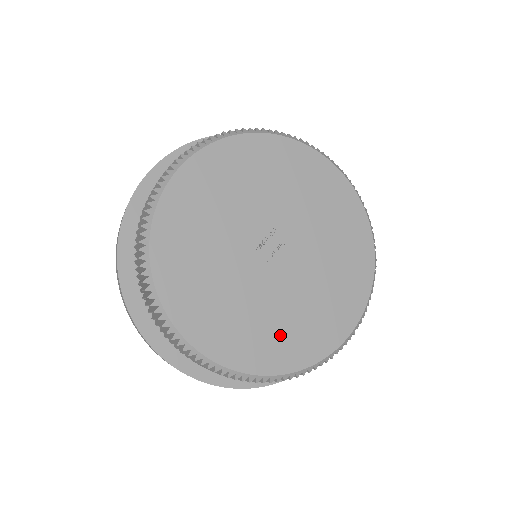
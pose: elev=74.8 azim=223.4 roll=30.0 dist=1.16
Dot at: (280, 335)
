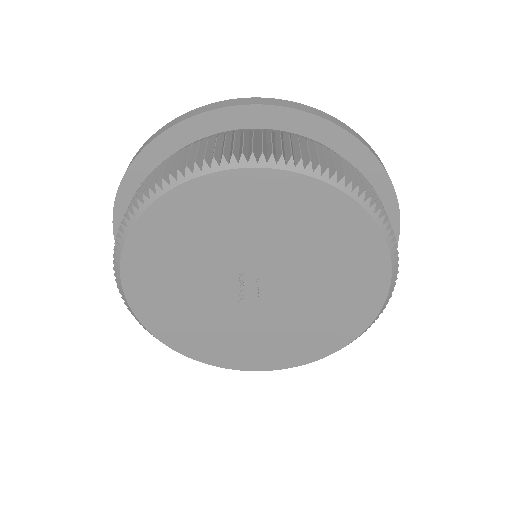
Dot at: (315, 332)
